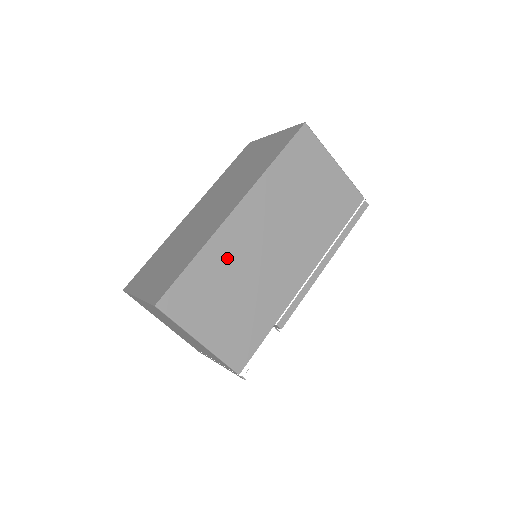
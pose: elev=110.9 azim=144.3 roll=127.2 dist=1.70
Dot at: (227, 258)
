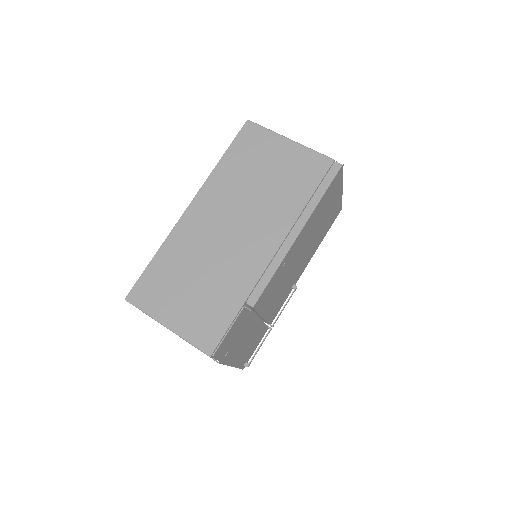
Dot at: (185, 250)
